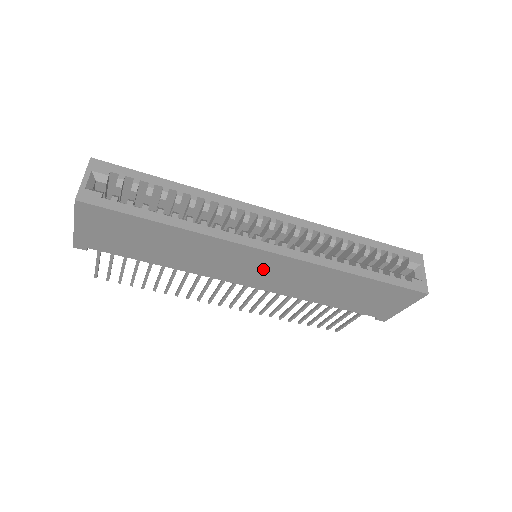
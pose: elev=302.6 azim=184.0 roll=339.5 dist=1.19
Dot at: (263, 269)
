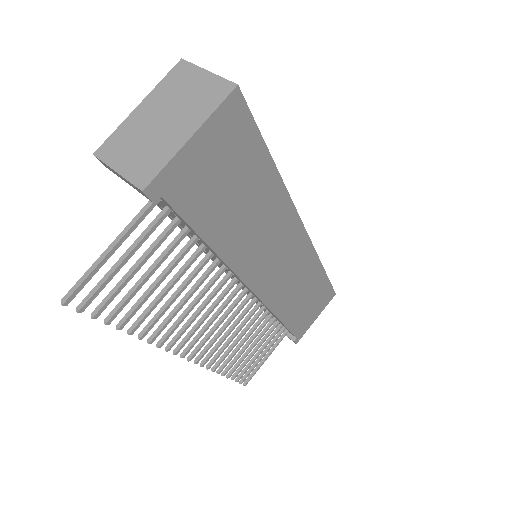
Dot at: (284, 259)
